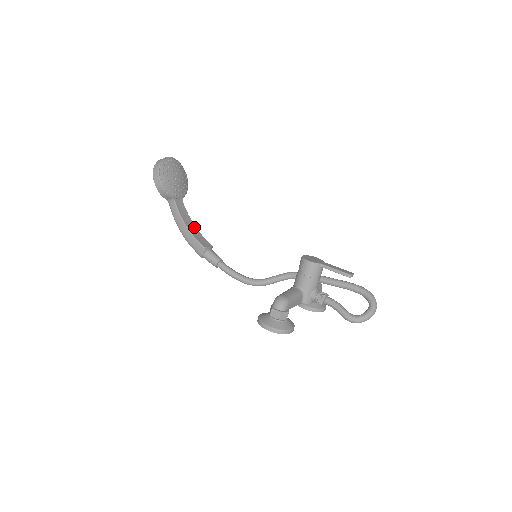
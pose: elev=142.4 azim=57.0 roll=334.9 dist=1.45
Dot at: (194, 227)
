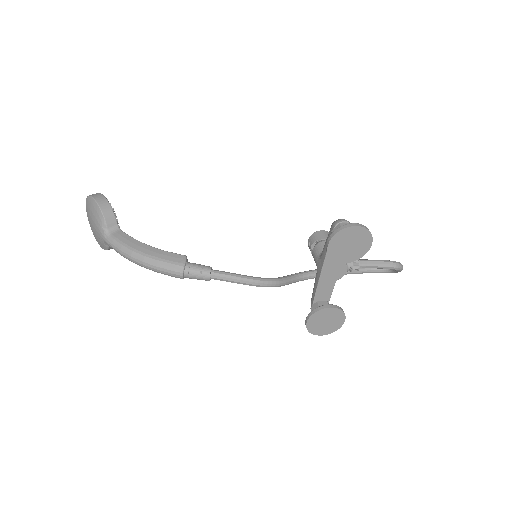
Dot at: occluded
